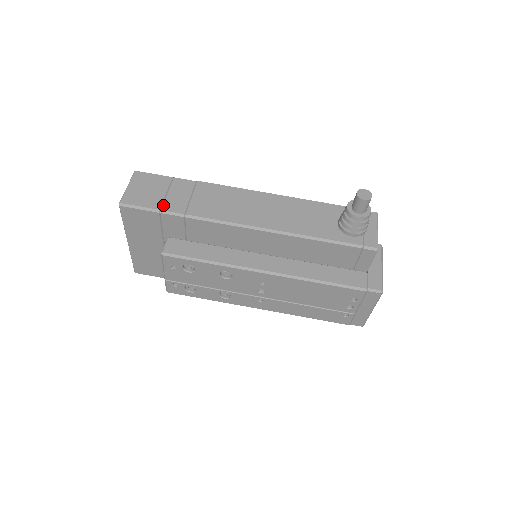
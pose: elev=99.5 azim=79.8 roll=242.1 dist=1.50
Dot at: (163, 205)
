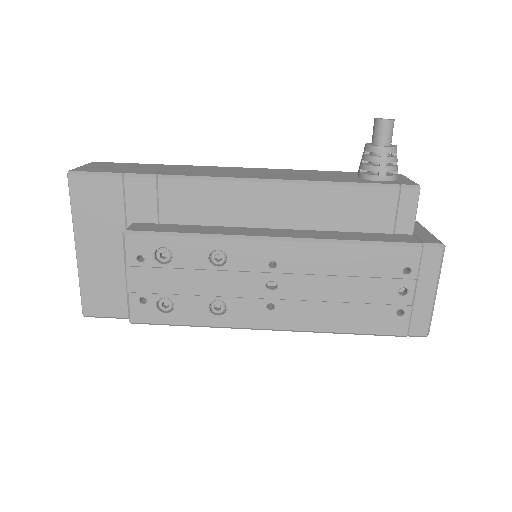
Dot at: (128, 171)
